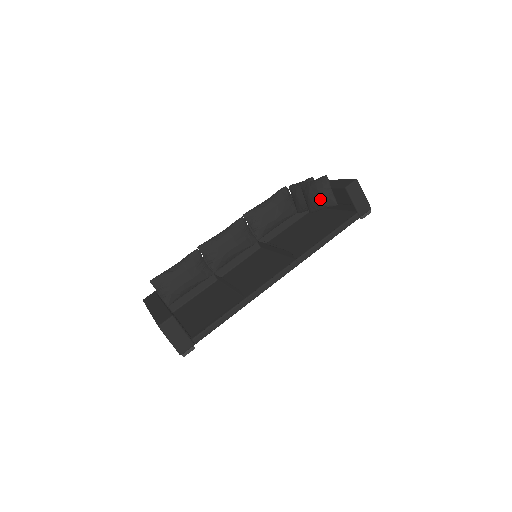
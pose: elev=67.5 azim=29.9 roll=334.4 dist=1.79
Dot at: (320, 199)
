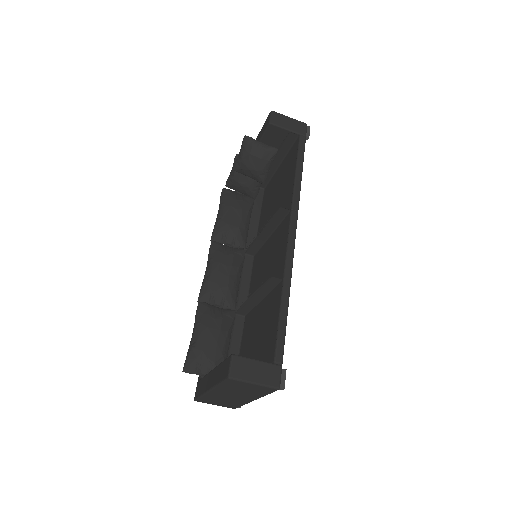
Dot at: (260, 159)
